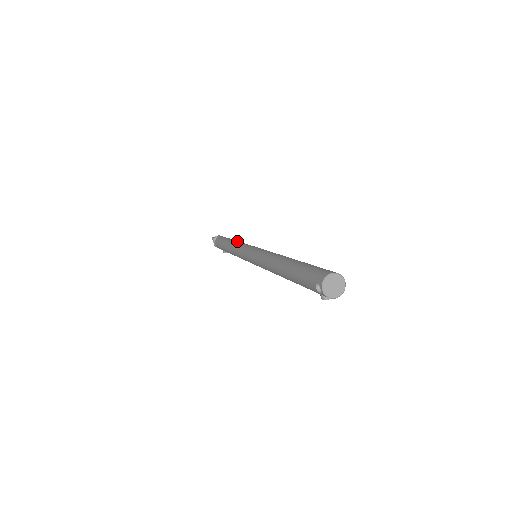
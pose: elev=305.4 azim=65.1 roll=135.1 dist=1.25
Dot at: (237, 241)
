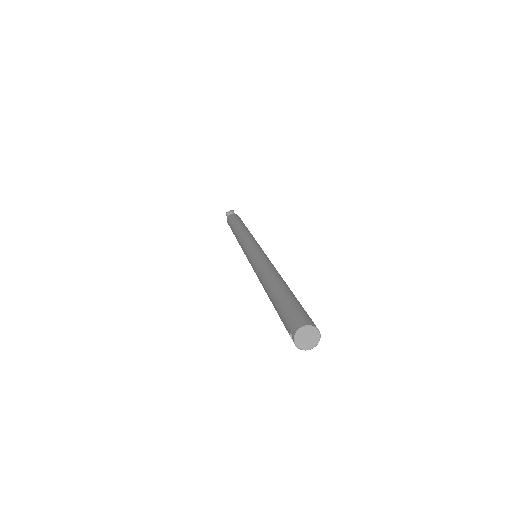
Dot at: (243, 229)
